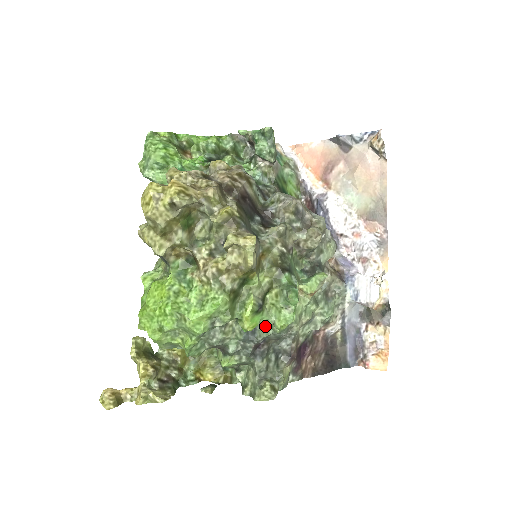
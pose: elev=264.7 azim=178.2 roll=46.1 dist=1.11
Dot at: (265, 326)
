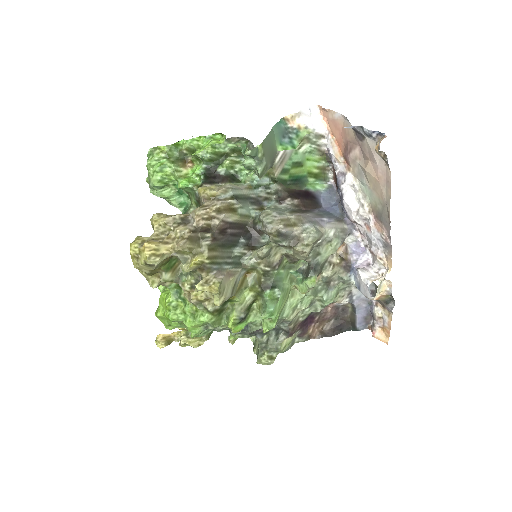
Dot at: (254, 325)
